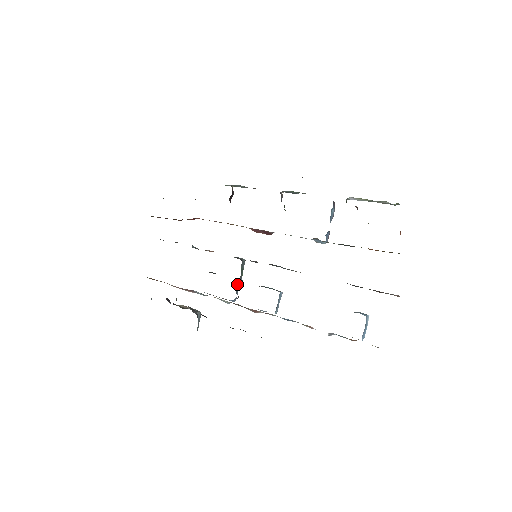
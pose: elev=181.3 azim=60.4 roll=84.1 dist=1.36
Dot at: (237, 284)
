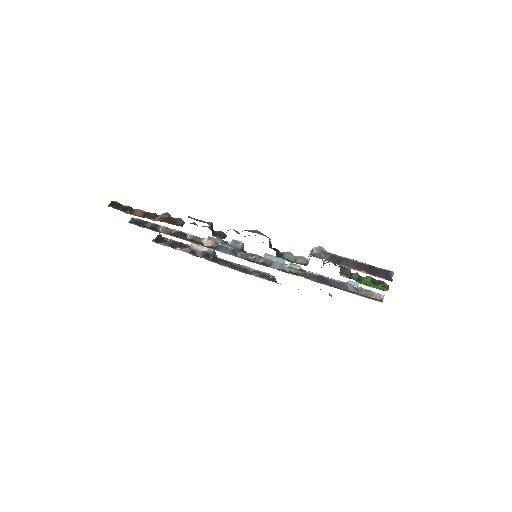
Dot at: occluded
